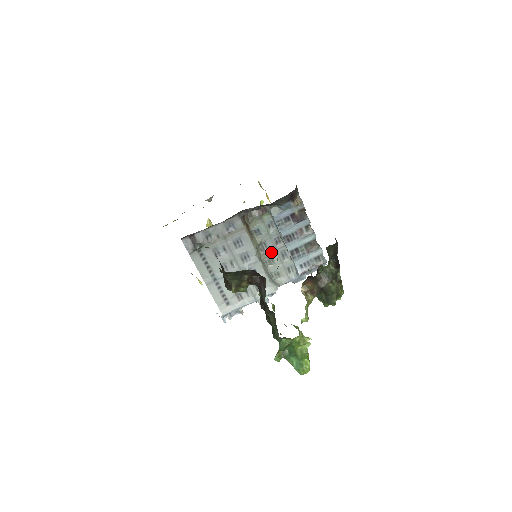
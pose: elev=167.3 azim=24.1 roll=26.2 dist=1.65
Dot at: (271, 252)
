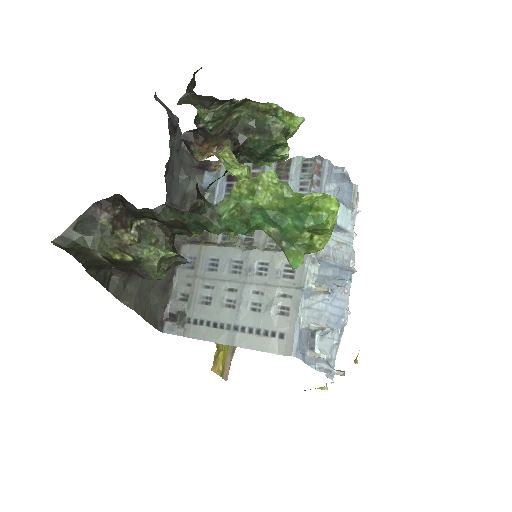
Dot at: (261, 232)
